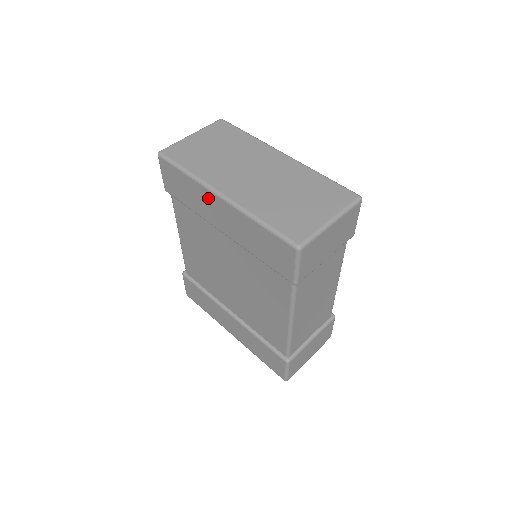
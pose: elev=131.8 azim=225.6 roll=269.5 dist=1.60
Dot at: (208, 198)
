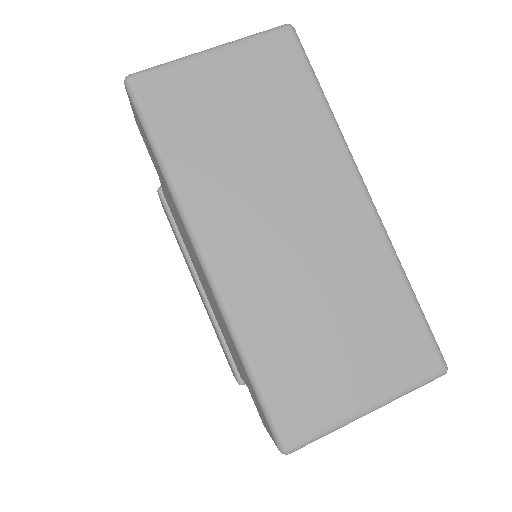
Dot at: (185, 232)
